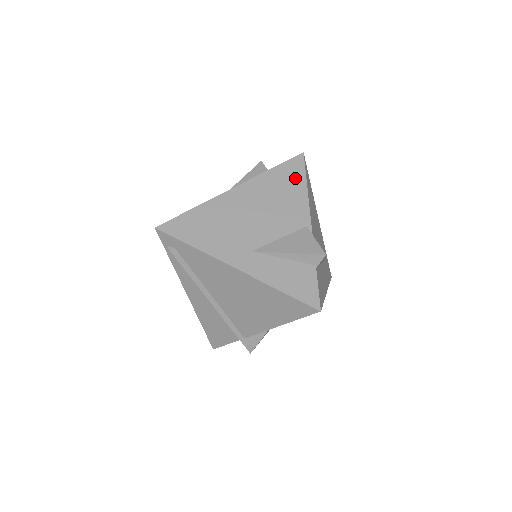
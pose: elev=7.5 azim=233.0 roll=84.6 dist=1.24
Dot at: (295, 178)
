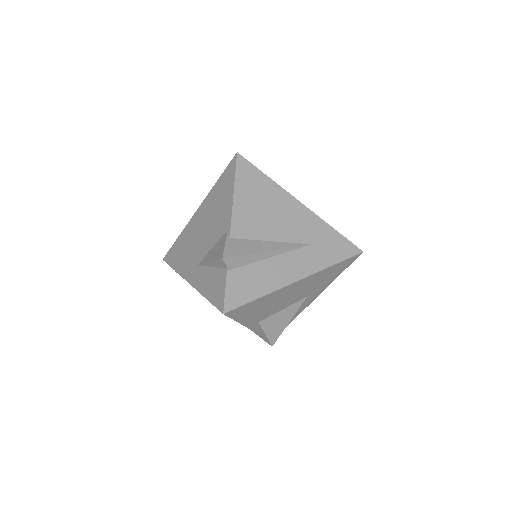
Dot at: (228, 183)
